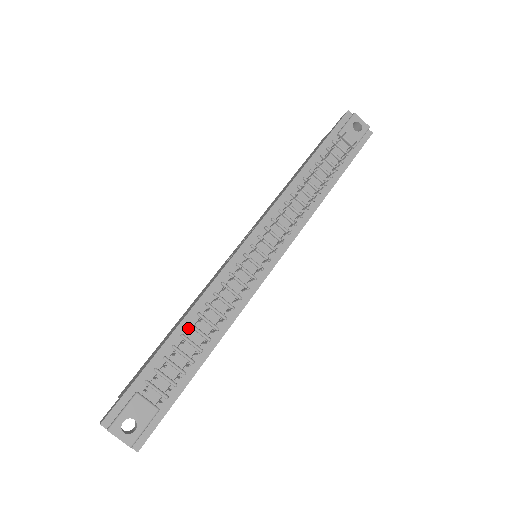
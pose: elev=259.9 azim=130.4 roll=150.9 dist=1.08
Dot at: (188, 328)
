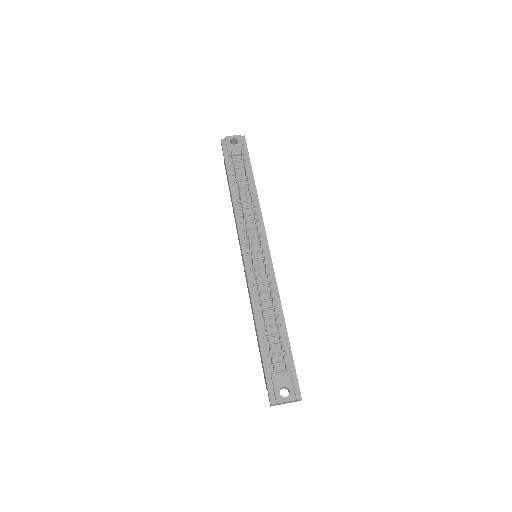
Dot at: (262, 322)
